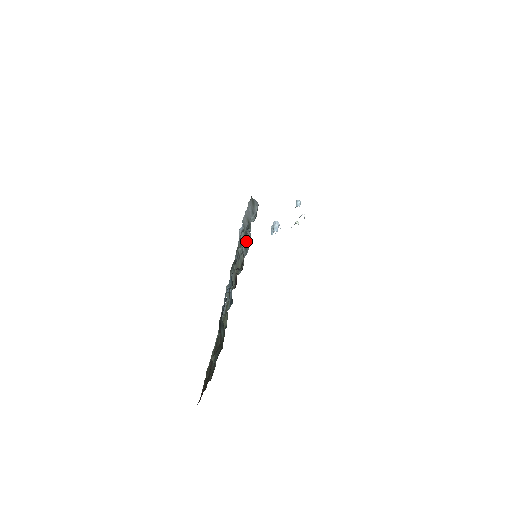
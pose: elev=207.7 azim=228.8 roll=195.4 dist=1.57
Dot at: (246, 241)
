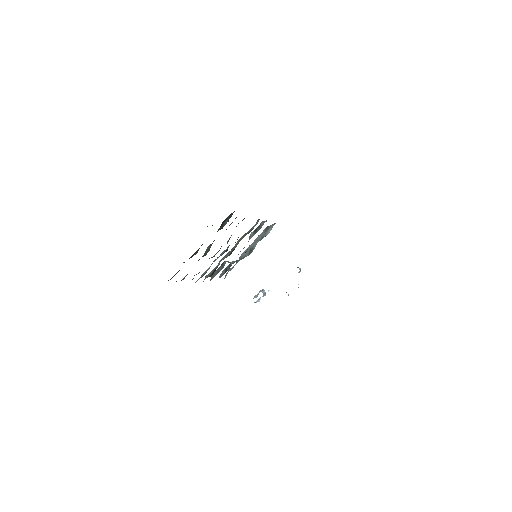
Dot at: (260, 225)
